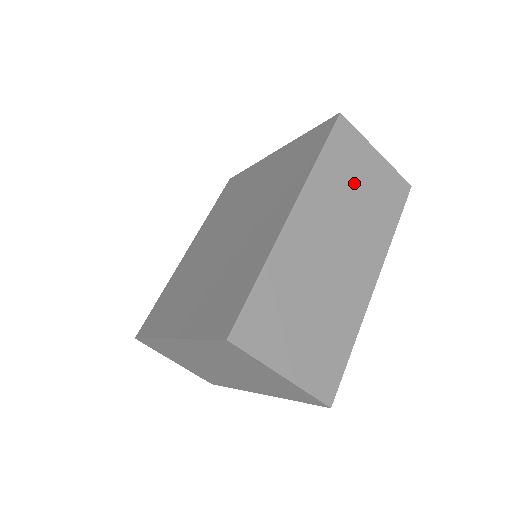
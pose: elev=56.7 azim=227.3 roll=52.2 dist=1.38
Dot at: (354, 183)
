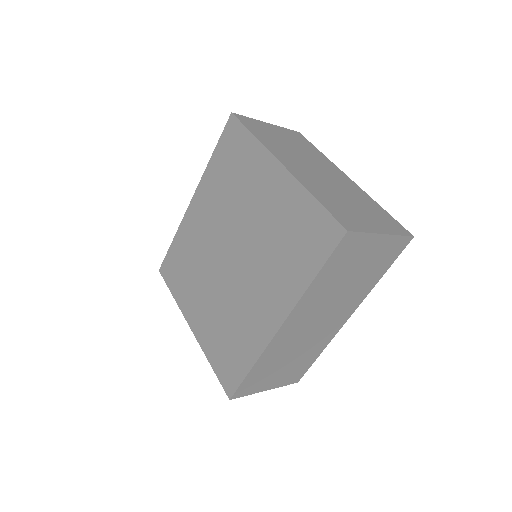
Dot at: (347, 274)
